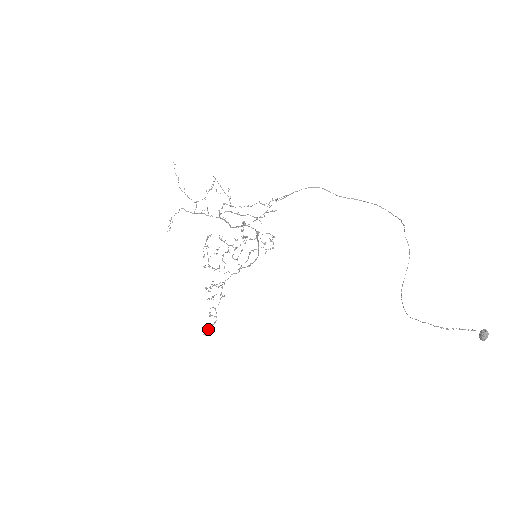
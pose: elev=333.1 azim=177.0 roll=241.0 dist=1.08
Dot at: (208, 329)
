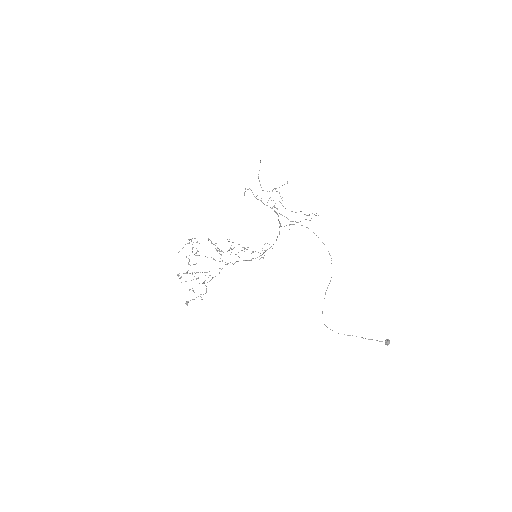
Dot at: (186, 302)
